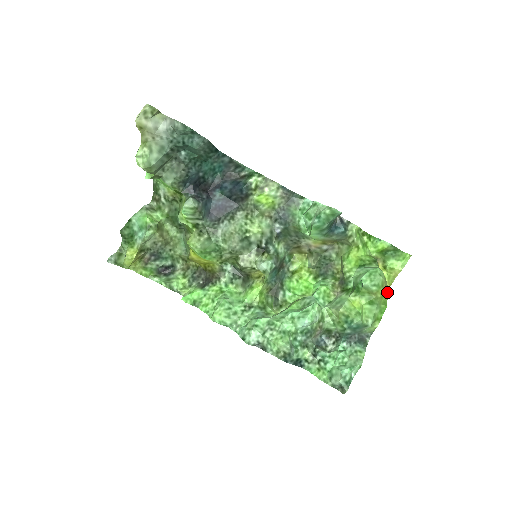
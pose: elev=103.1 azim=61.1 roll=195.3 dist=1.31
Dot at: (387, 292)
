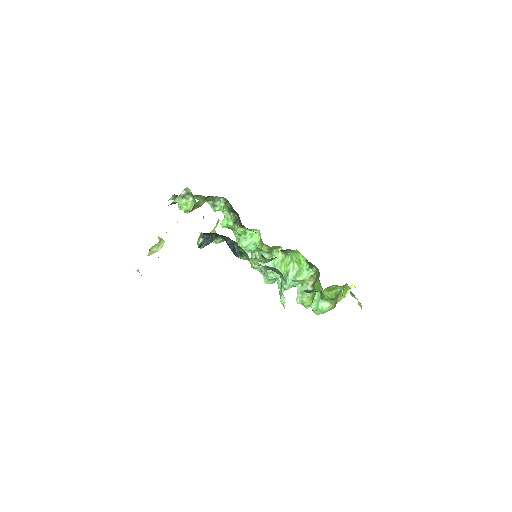
Dot at: occluded
